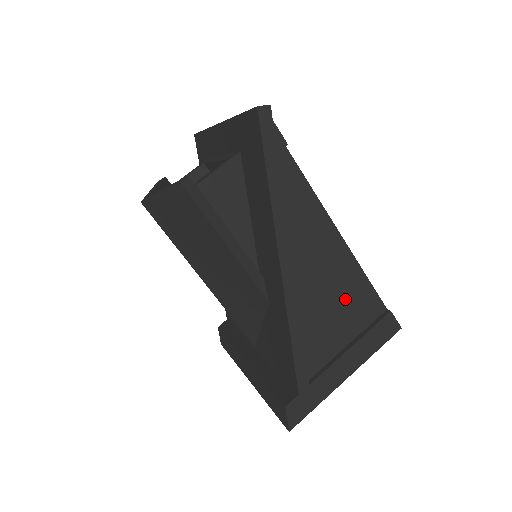
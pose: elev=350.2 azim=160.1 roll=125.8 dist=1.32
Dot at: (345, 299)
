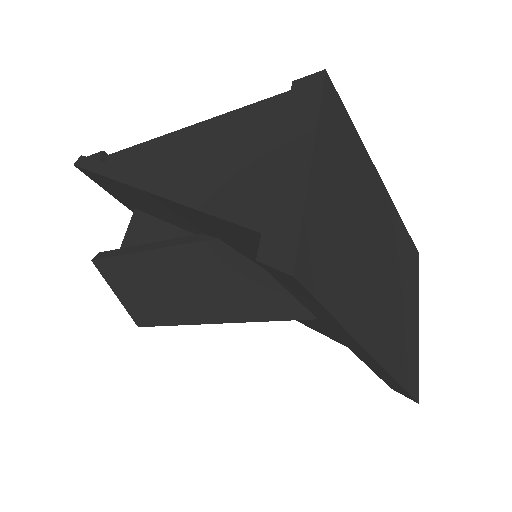
Dot at: (239, 137)
